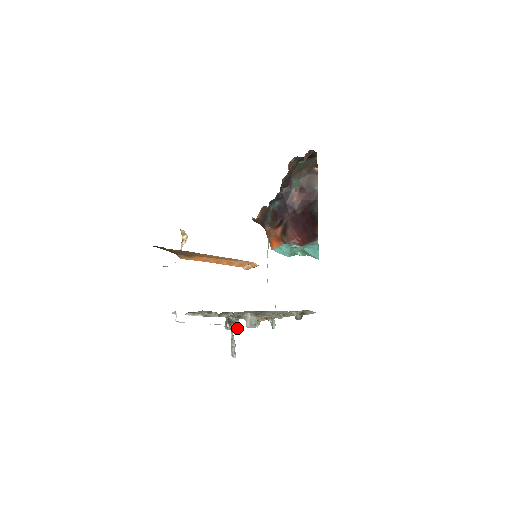
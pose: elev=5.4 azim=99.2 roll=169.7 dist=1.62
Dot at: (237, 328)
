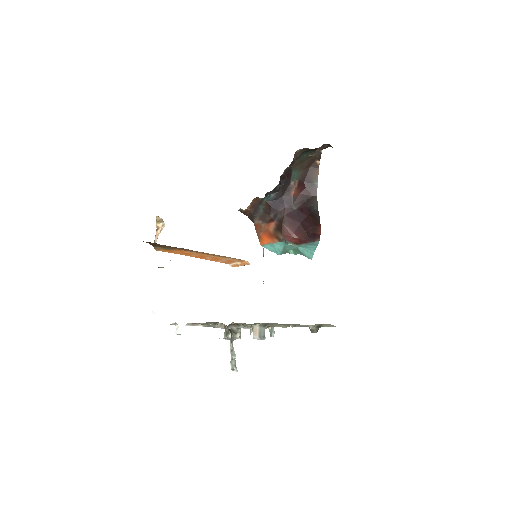
Dot at: (238, 338)
